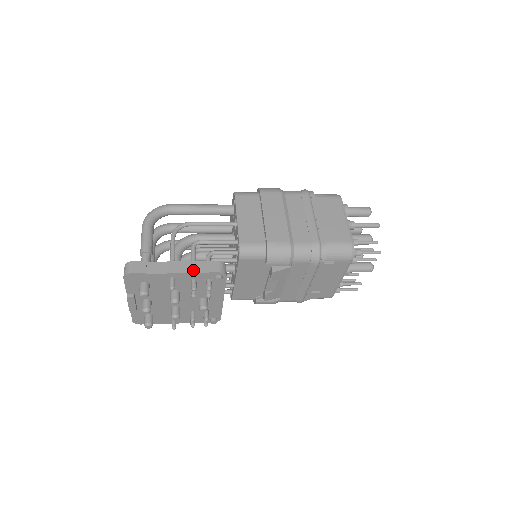
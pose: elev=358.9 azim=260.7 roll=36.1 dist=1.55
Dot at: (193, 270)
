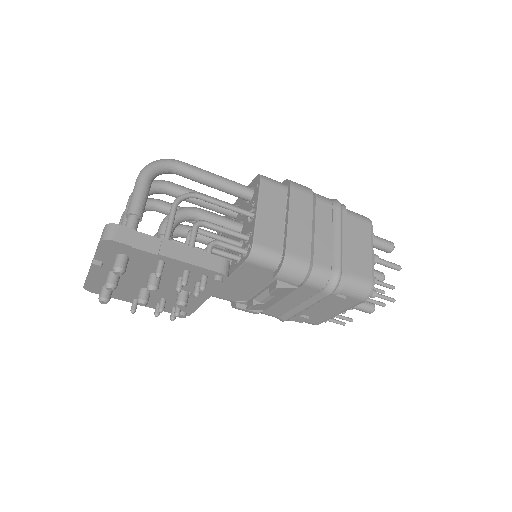
Dot at: (192, 261)
